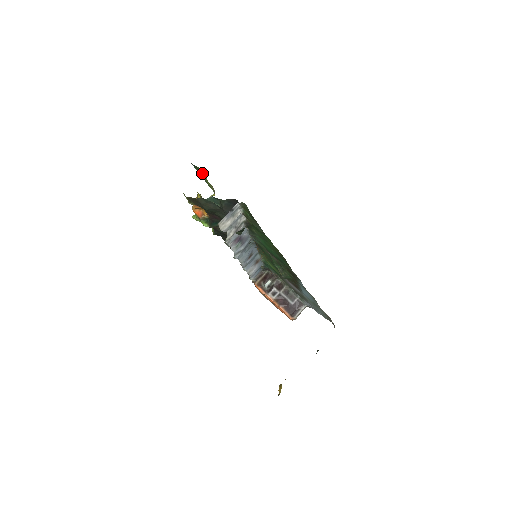
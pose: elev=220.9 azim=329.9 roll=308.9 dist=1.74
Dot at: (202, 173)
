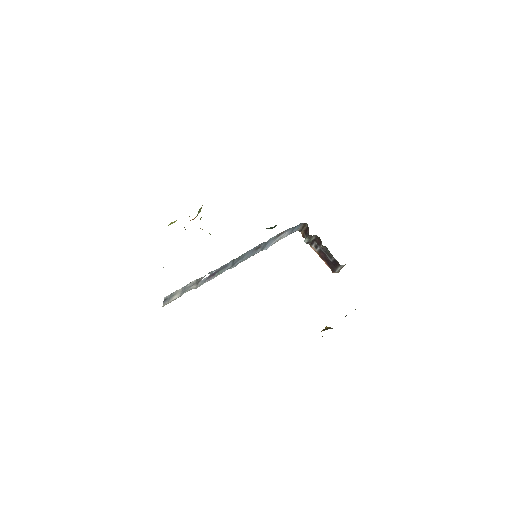
Dot at: occluded
